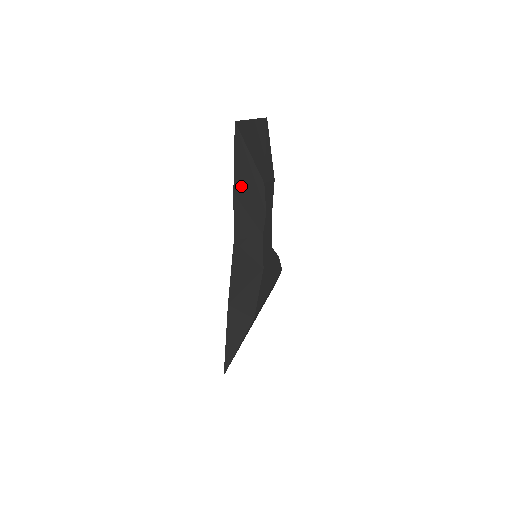
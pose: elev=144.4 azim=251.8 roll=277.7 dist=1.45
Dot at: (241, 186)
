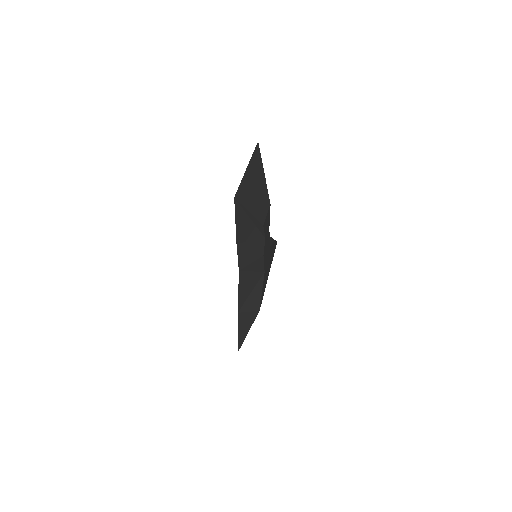
Dot at: (243, 235)
